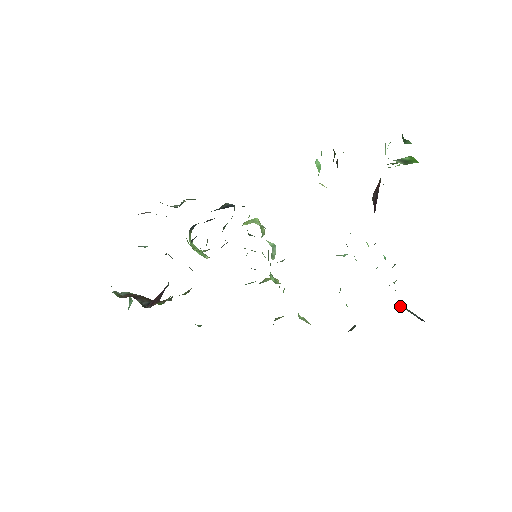
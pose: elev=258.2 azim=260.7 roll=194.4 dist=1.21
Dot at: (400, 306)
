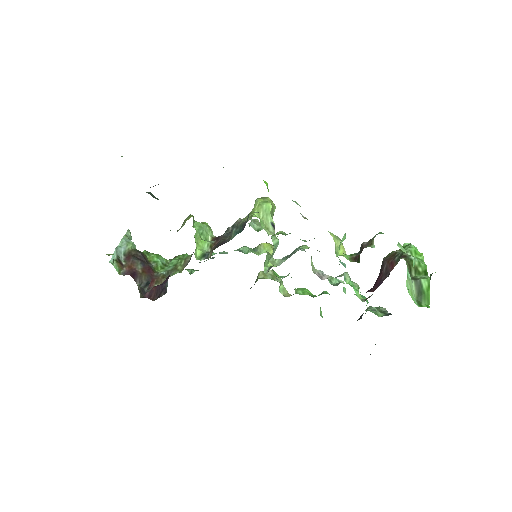
Dot at: occluded
